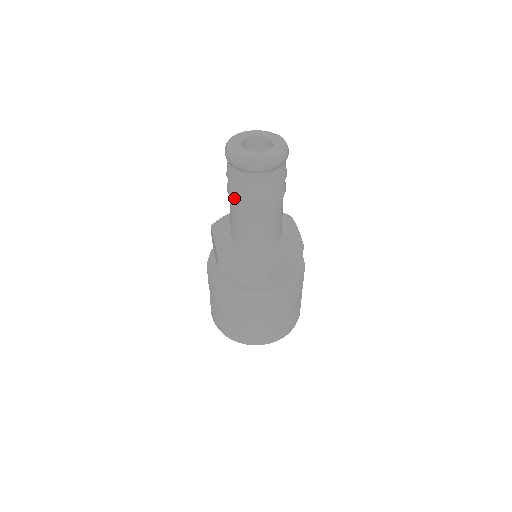
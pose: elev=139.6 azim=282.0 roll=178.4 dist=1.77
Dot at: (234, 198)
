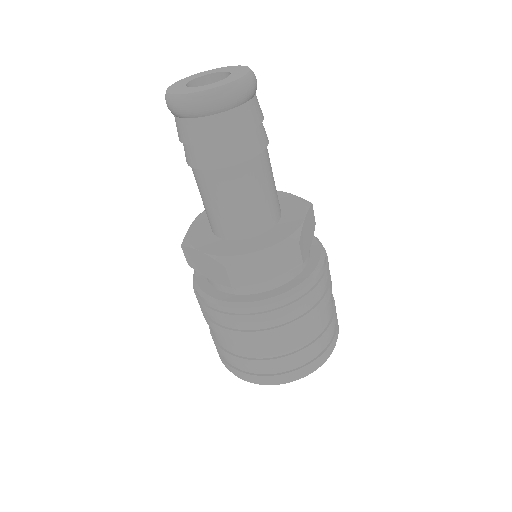
Dot at: (186, 161)
